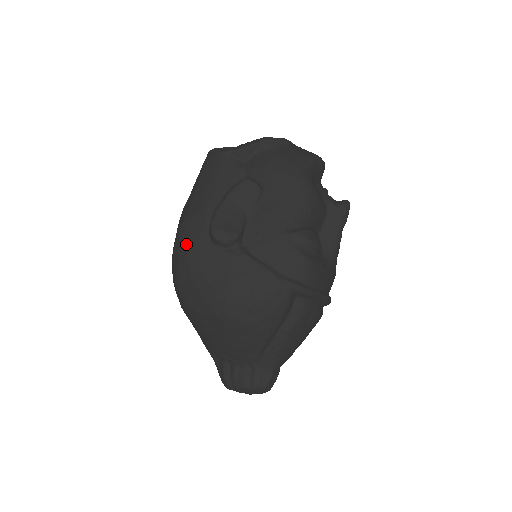
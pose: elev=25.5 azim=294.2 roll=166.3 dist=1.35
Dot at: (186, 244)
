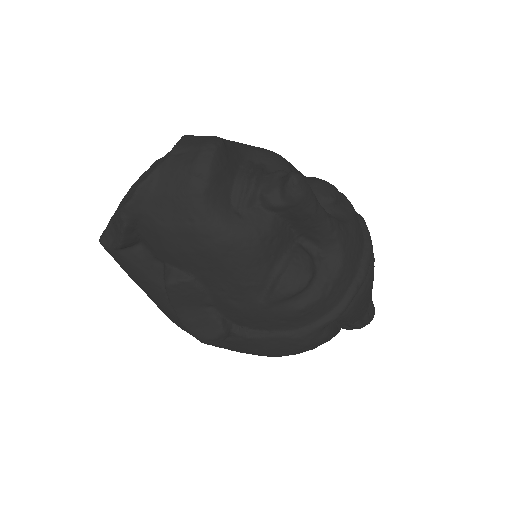
Dot at: occluded
